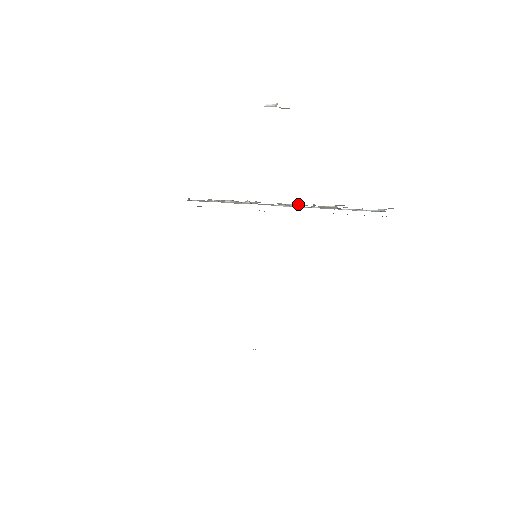
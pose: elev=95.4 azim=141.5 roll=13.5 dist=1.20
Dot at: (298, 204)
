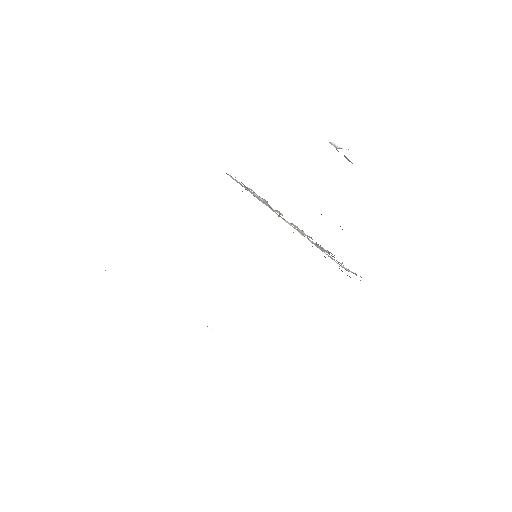
Dot at: occluded
